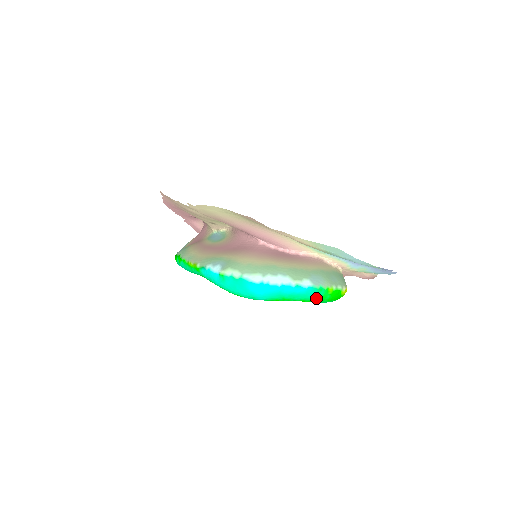
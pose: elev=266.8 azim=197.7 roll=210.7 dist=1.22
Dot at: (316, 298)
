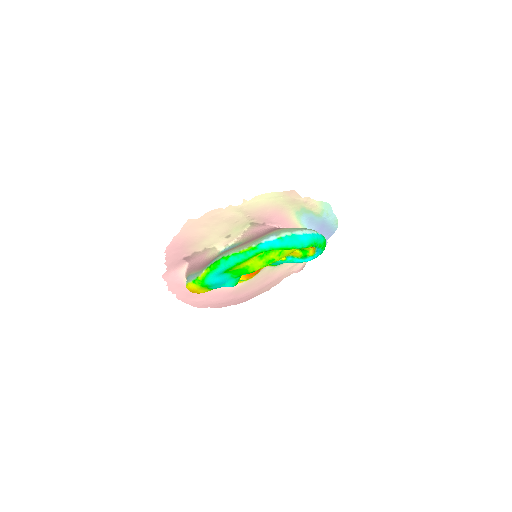
Dot at: (324, 242)
